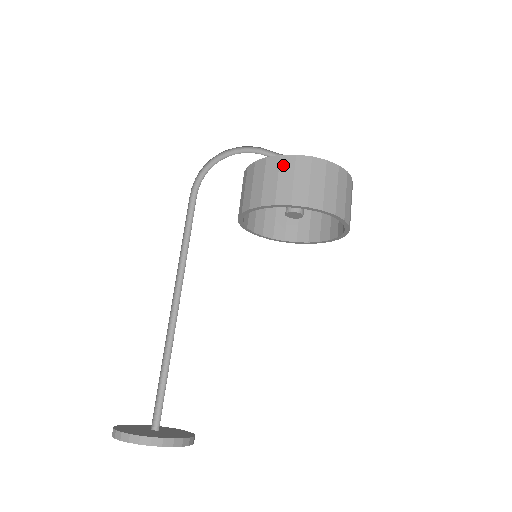
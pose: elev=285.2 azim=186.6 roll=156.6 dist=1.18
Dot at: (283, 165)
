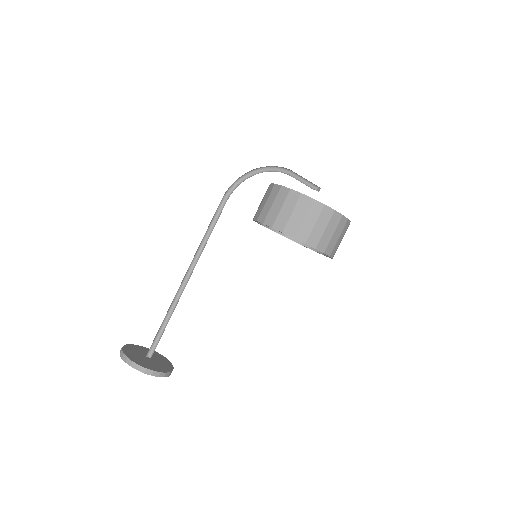
Dot at: (300, 203)
